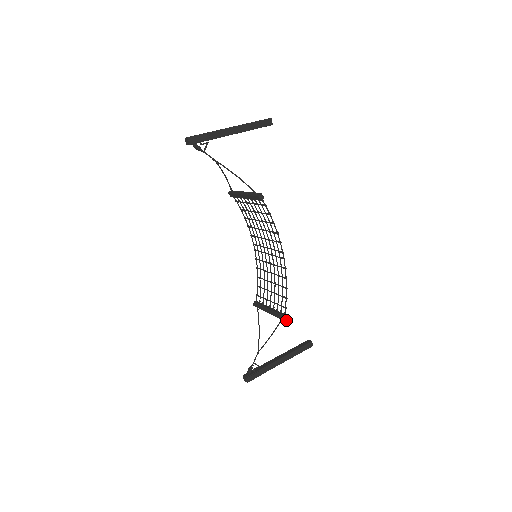
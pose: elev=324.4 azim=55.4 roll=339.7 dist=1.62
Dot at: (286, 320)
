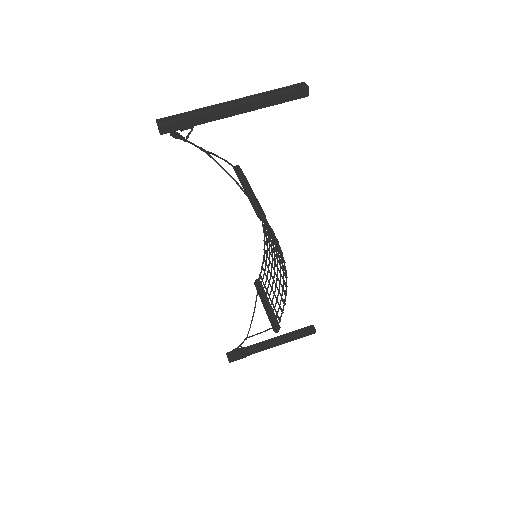
Dot at: (277, 332)
